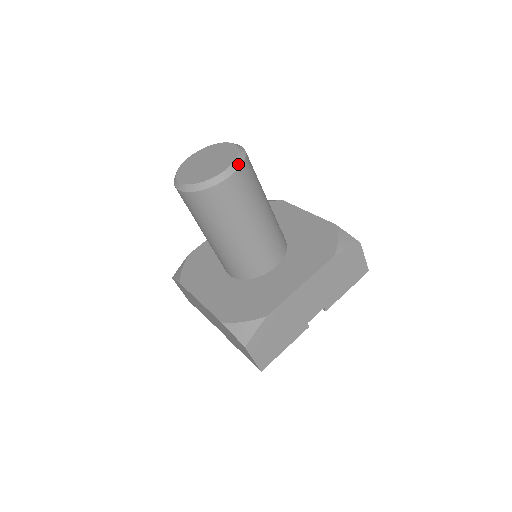
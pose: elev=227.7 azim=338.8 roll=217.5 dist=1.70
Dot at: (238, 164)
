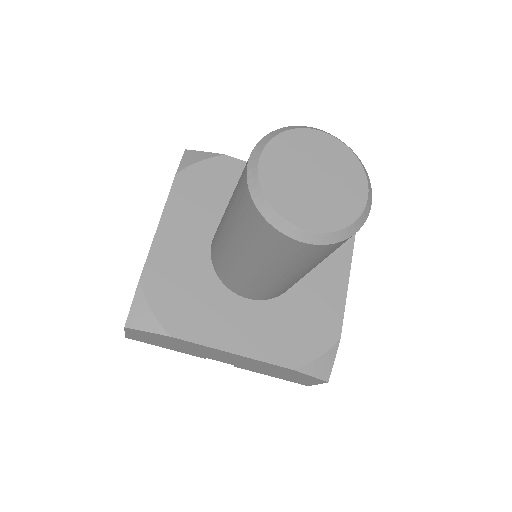
Dot at: (328, 240)
